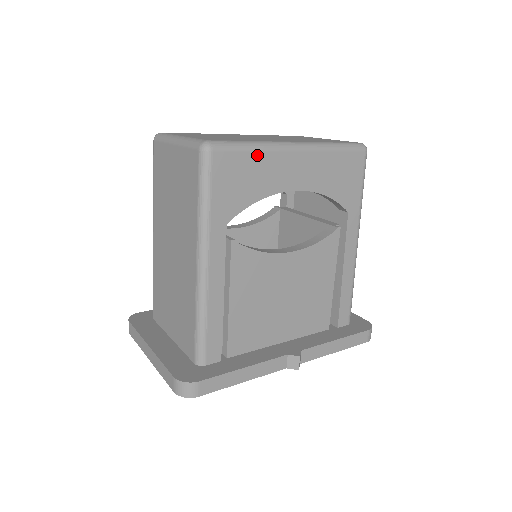
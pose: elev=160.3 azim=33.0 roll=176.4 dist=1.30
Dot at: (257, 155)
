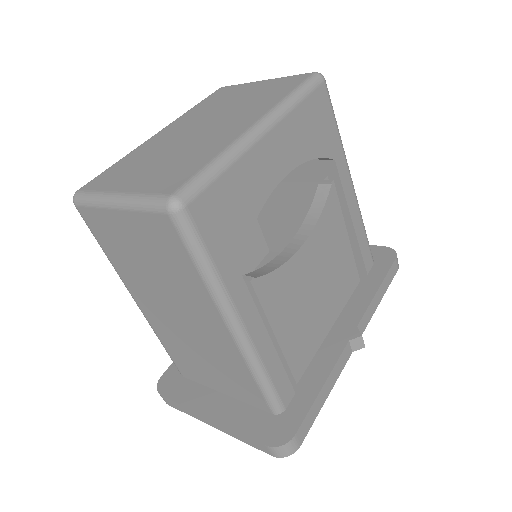
Dot at: (231, 172)
